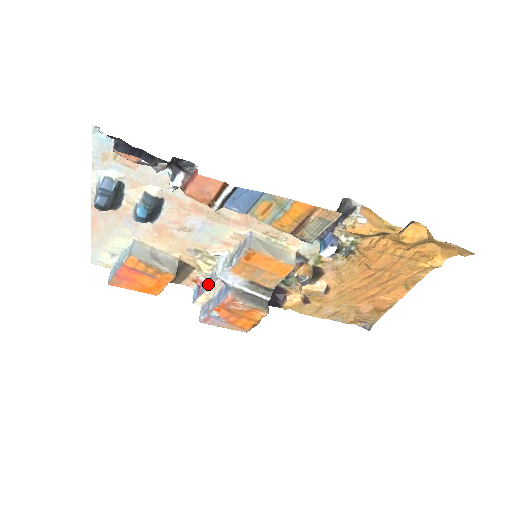
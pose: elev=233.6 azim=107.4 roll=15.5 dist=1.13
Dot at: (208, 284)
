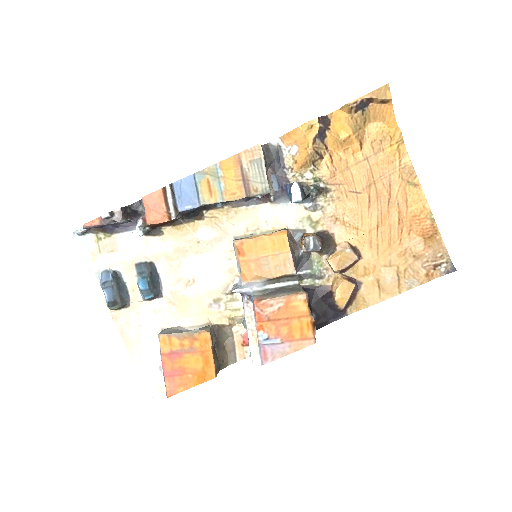
Dot at: (244, 321)
